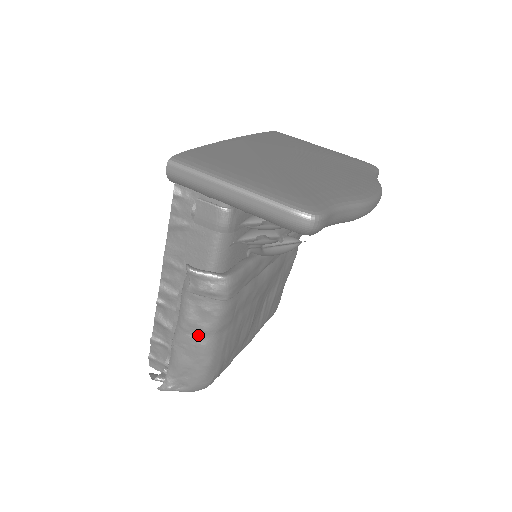
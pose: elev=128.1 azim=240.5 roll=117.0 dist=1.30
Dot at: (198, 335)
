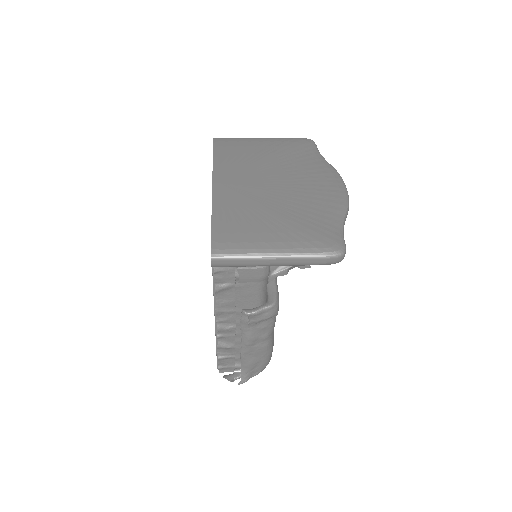
Dot at: (260, 343)
